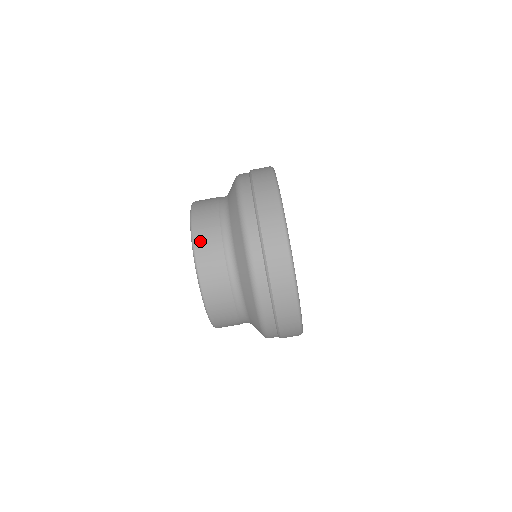
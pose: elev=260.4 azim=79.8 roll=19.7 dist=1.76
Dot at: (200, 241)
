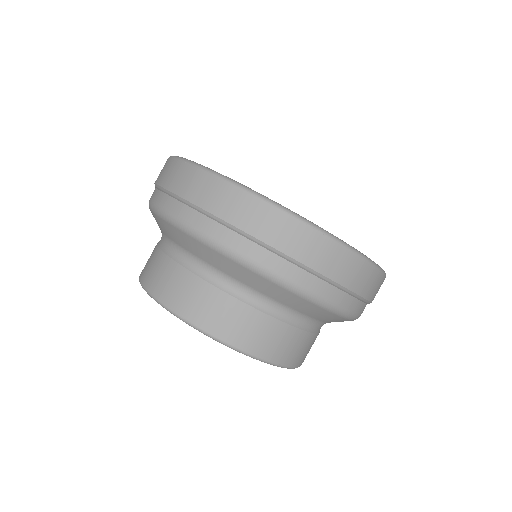
Dot at: (228, 333)
